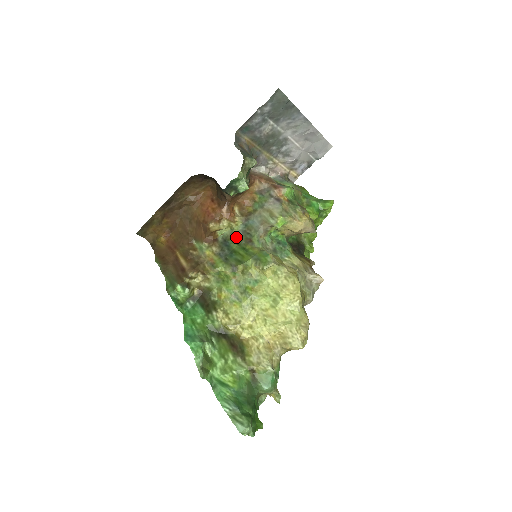
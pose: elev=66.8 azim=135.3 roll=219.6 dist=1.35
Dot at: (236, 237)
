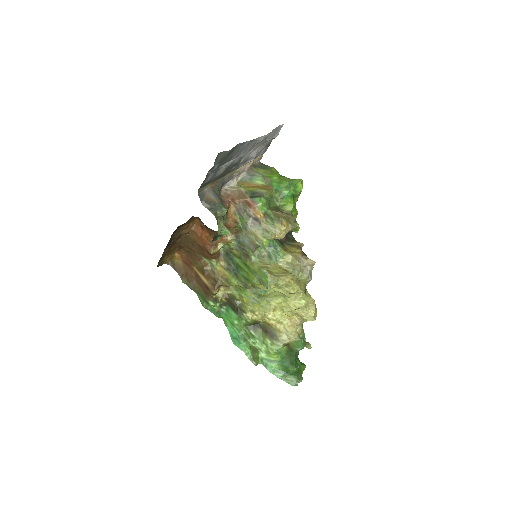
Dot at: (235, 252)
